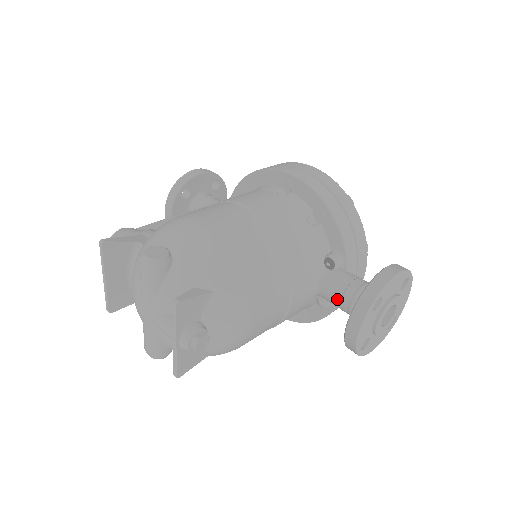
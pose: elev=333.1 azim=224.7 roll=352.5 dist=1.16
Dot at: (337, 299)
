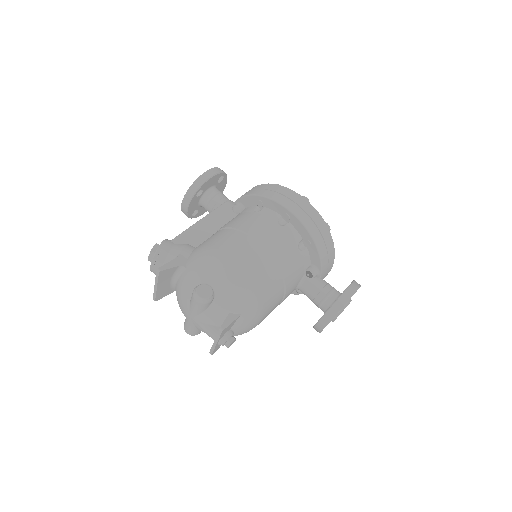
Dot at: (311, 298)
